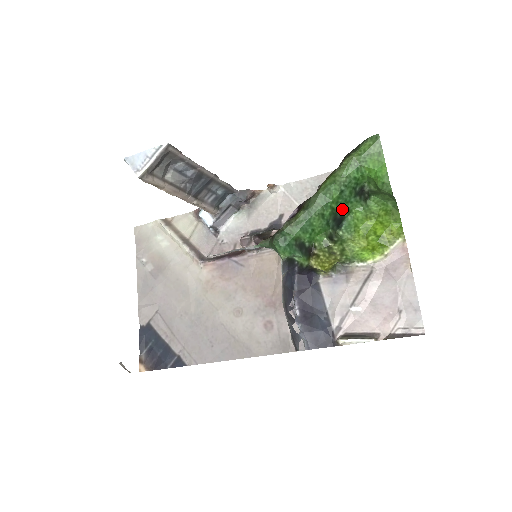
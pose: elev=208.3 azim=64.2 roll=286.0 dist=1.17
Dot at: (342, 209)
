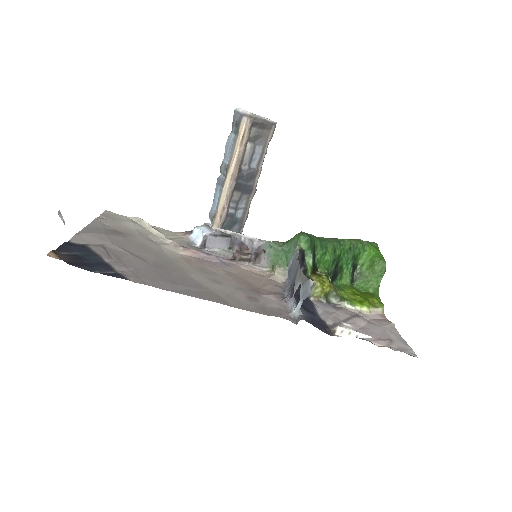
Dot at: (341, 267)
